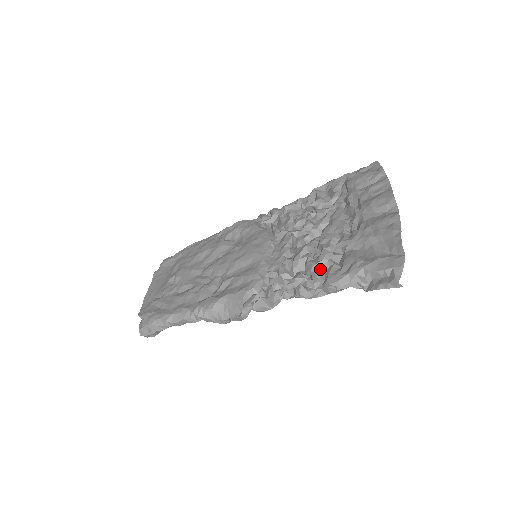
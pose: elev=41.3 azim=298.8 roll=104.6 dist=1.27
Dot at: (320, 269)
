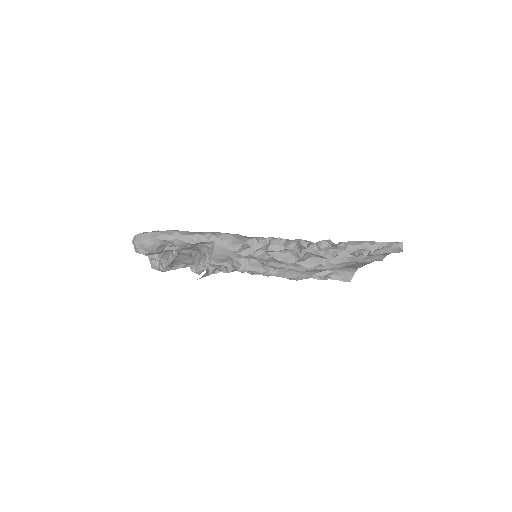
Dot at: (332, 242)
